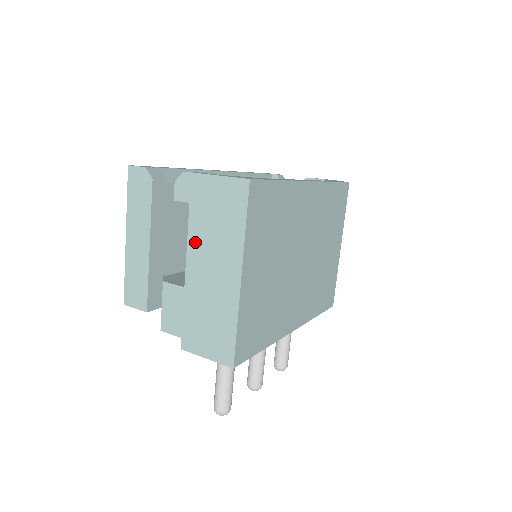
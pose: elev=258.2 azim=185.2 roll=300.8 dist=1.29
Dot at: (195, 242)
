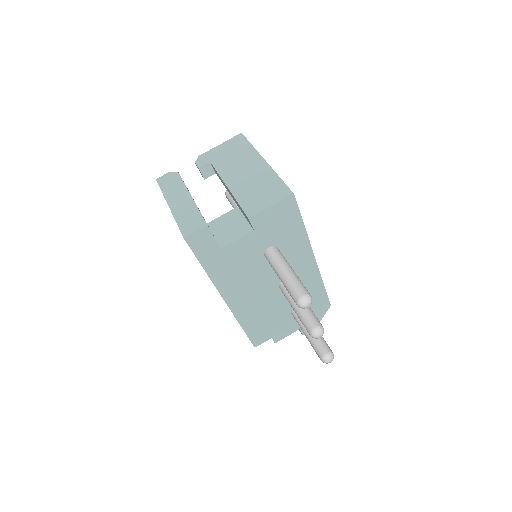
Dot at: (224, 171)
